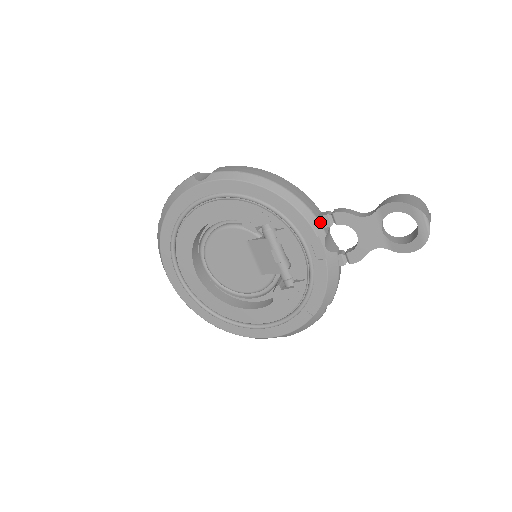
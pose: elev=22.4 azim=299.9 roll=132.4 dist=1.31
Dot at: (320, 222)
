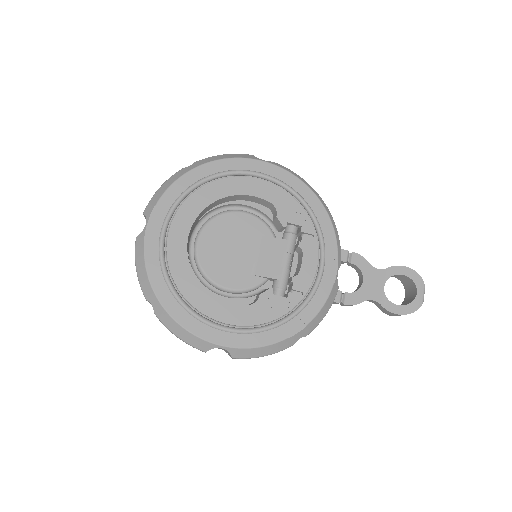
Dot at: (341, 252)
